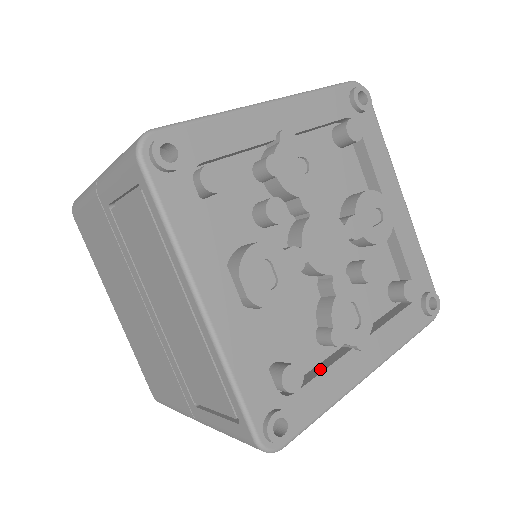
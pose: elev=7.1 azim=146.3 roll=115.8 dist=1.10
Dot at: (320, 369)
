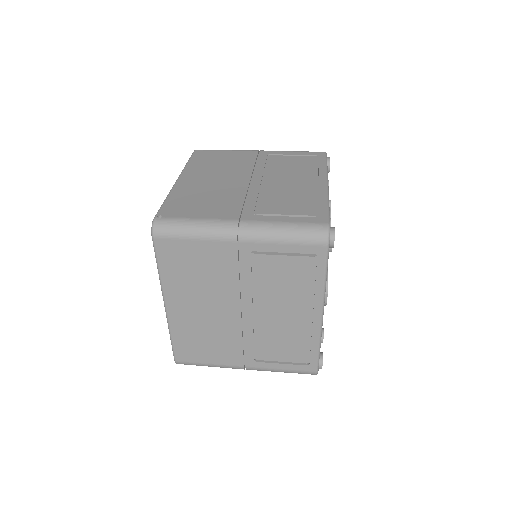
Dot at: occluded
